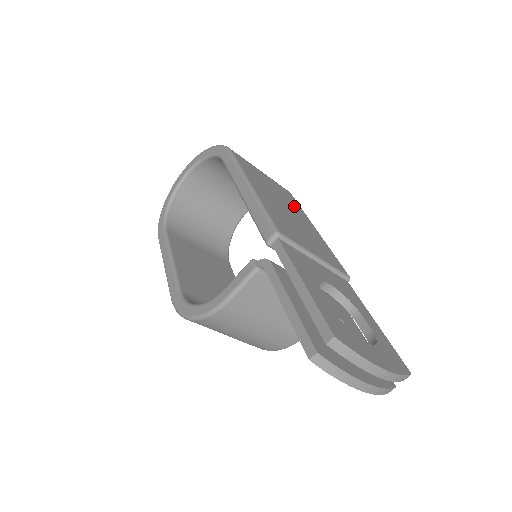
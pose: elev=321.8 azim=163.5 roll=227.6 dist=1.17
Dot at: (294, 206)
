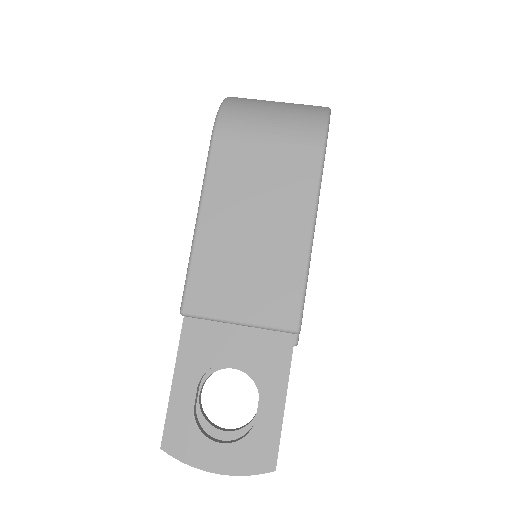
Dot at: (292, 197)
